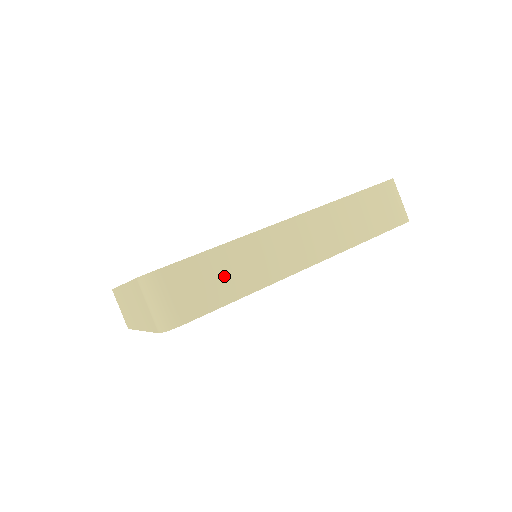
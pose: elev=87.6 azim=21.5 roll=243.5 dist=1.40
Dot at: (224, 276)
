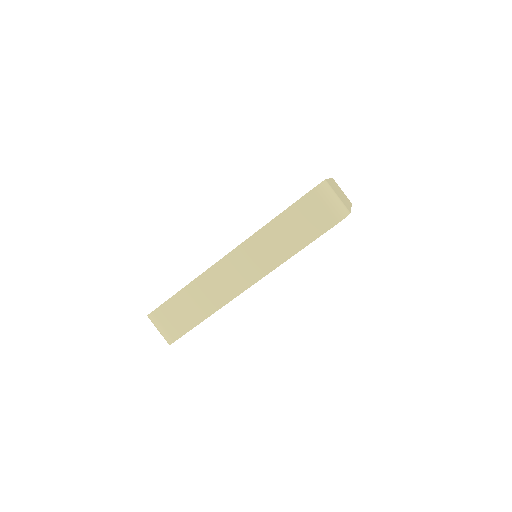
Dot at: (190, 308)
